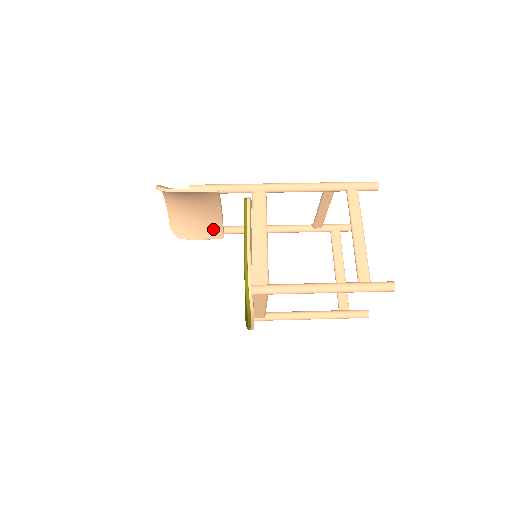
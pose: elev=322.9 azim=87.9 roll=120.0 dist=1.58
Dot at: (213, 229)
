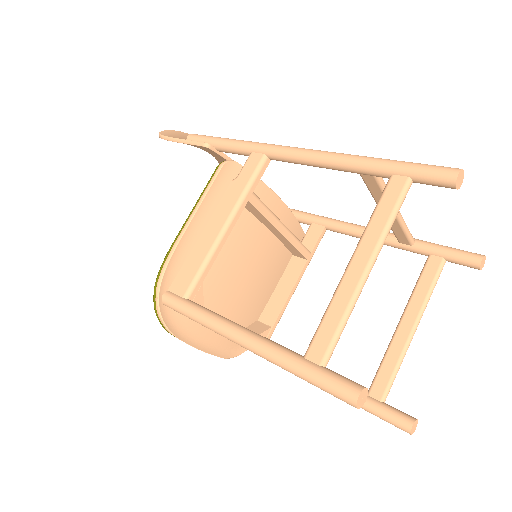
Dot at: occluded
